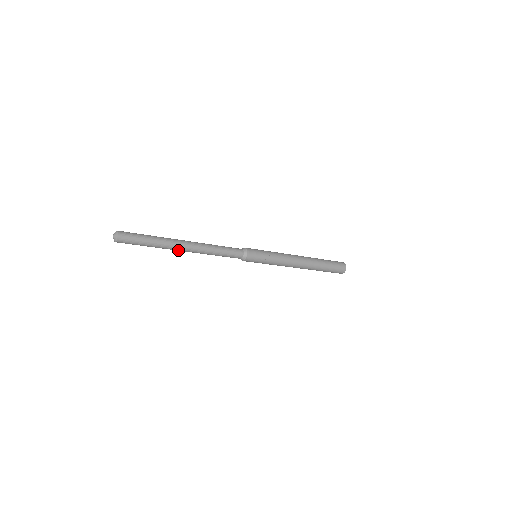
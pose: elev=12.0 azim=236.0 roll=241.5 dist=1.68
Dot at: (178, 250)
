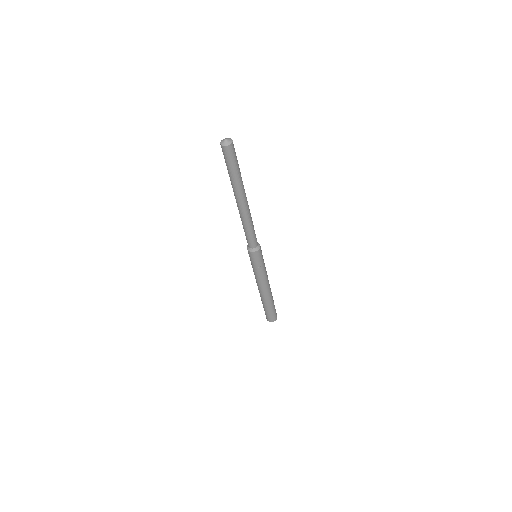
Dot at: (239, 199)
